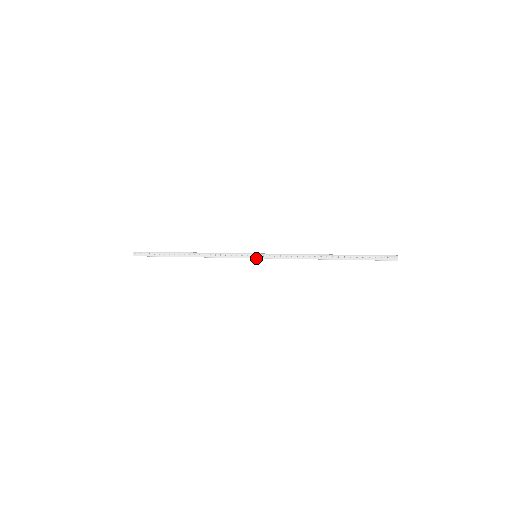
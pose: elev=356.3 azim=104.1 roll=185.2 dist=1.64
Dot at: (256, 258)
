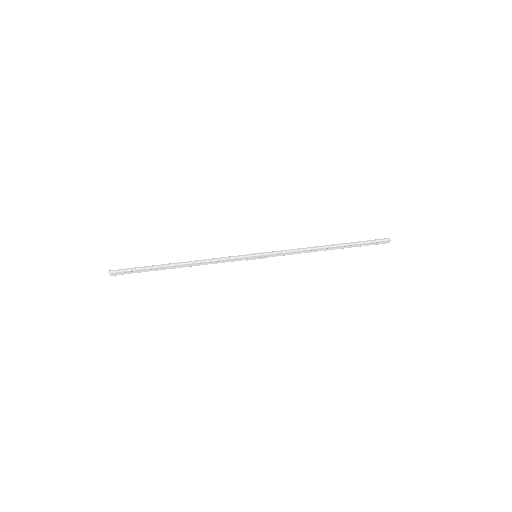
Dot at: occluded
